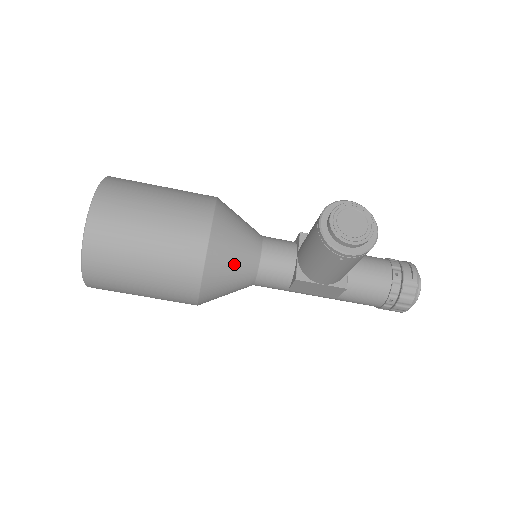
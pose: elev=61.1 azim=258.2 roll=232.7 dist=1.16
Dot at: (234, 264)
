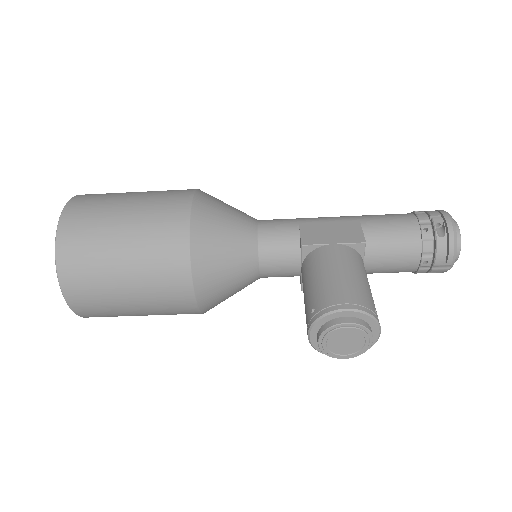
Dot at: (232, 294)
